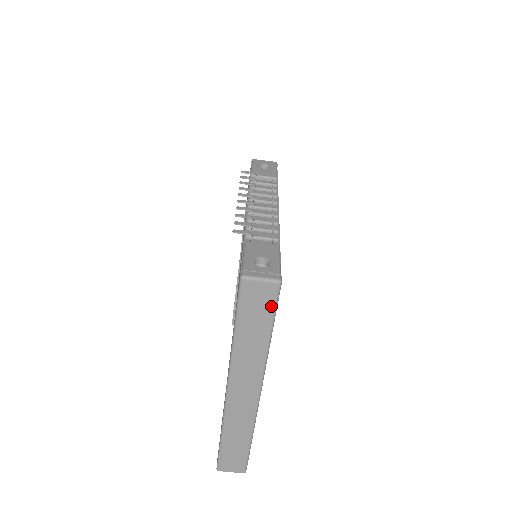
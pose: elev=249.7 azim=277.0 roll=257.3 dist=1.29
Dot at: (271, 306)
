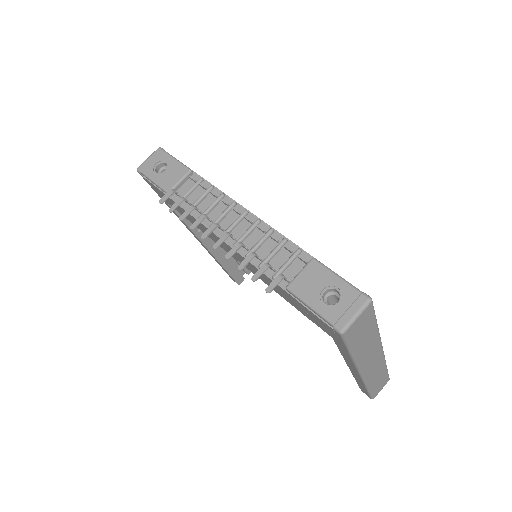
Dot at: (371, 317)
